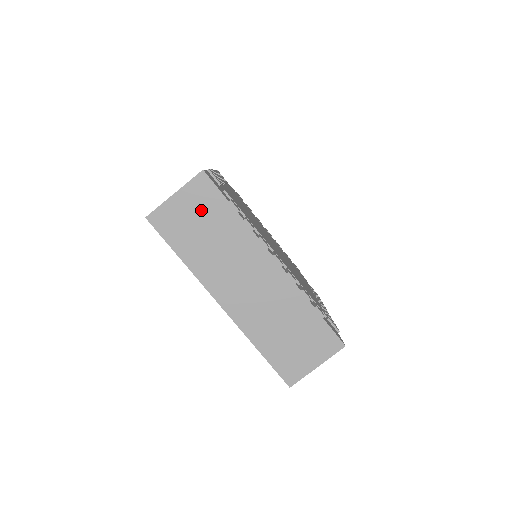
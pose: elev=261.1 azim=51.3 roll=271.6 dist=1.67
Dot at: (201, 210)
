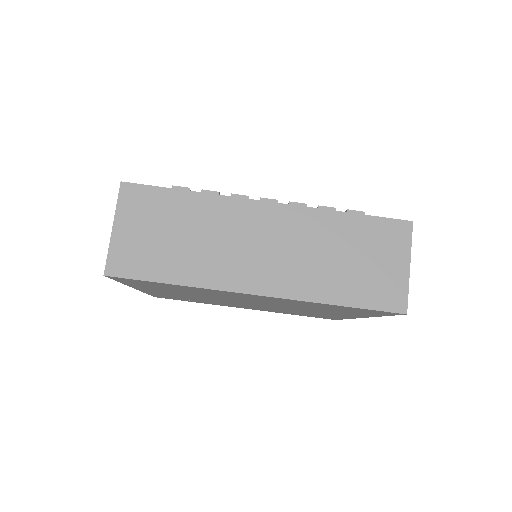
Dot at: (152, 219)
